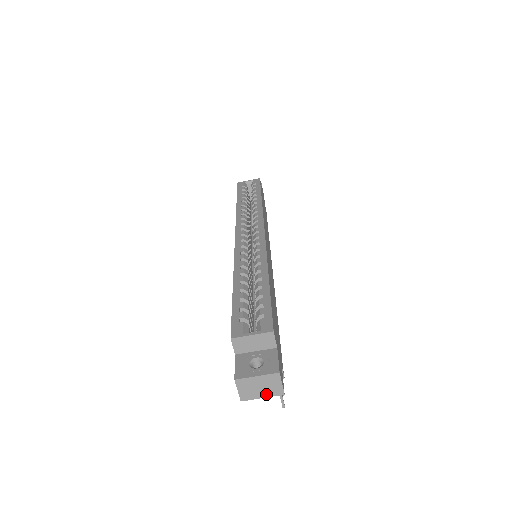
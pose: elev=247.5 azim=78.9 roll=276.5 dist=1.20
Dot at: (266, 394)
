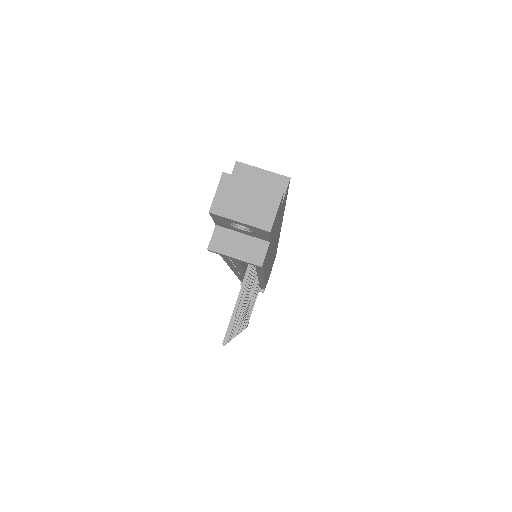
Dot at: (248, 218)
